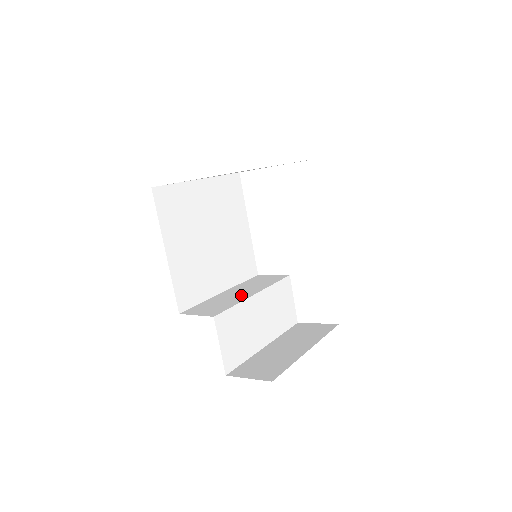
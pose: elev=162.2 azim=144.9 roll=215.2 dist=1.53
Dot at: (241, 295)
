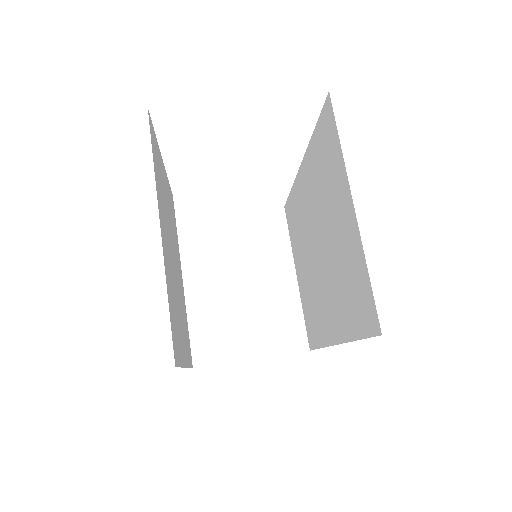
Dot at: (225, 282)
